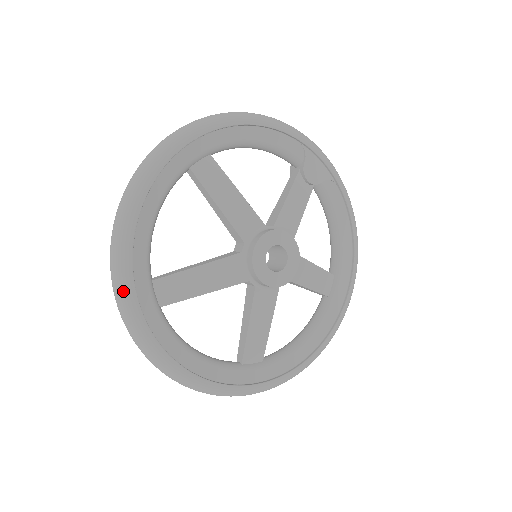
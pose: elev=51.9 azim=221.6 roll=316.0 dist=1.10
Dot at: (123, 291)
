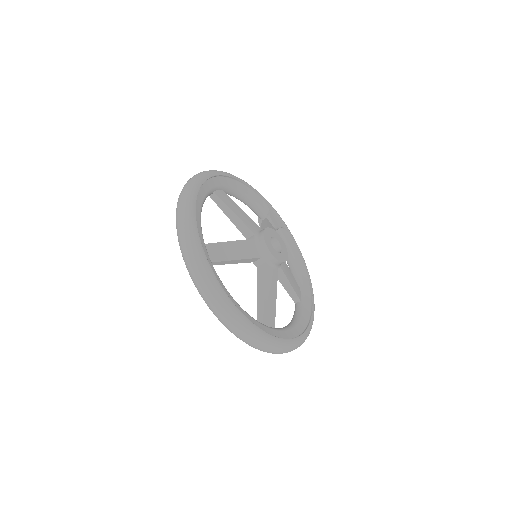
Dot at: (192, 239)
